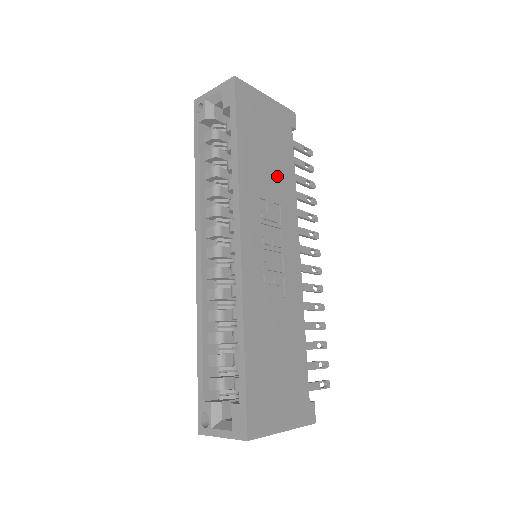
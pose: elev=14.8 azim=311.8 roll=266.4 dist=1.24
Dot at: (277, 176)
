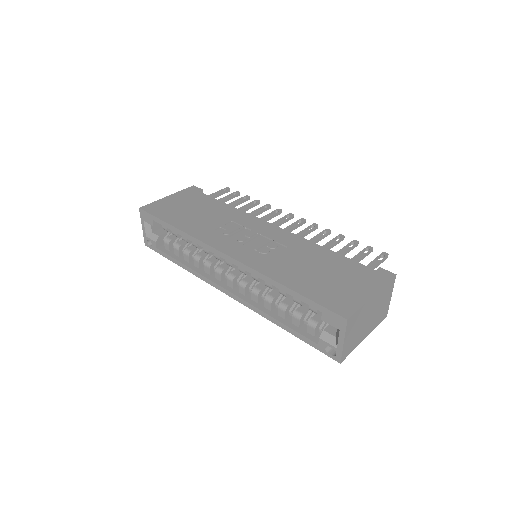
Dot at: (214, 214)
